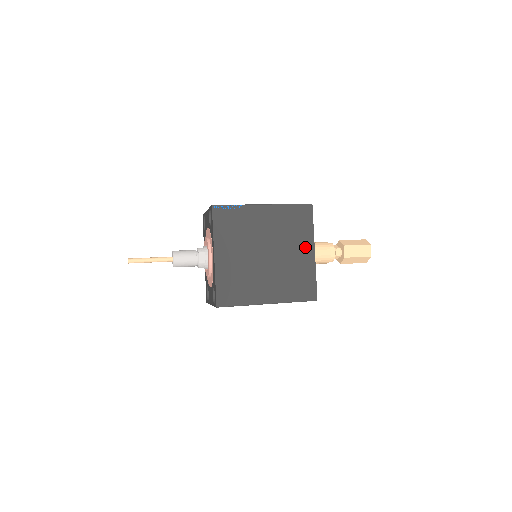
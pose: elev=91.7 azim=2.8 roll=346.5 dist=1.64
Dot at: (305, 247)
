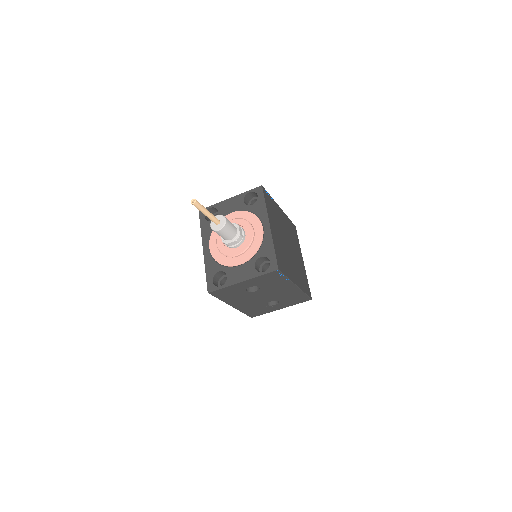
Dot at: (300, 254)
